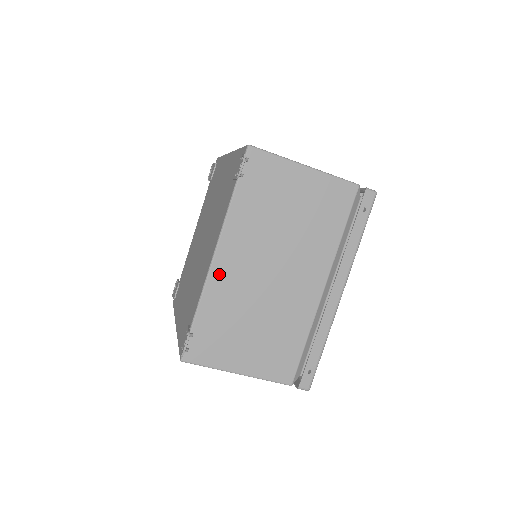
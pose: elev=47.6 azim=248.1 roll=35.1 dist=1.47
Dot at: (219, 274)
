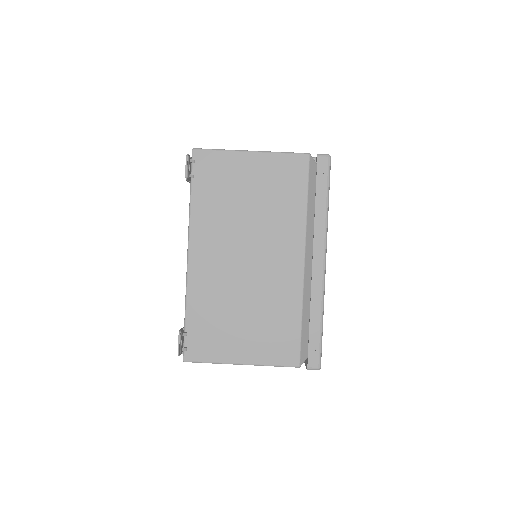
Dot at: (197, 271)
